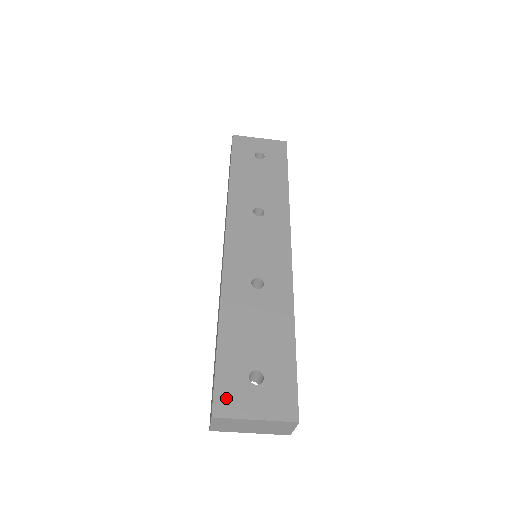
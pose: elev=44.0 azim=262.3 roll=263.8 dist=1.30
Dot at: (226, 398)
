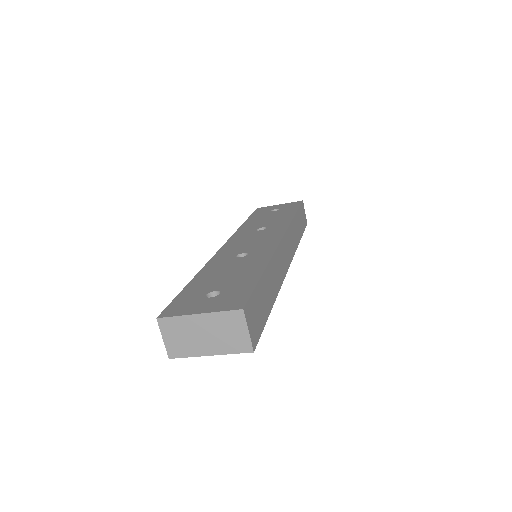
Dot at: (177, 307)
